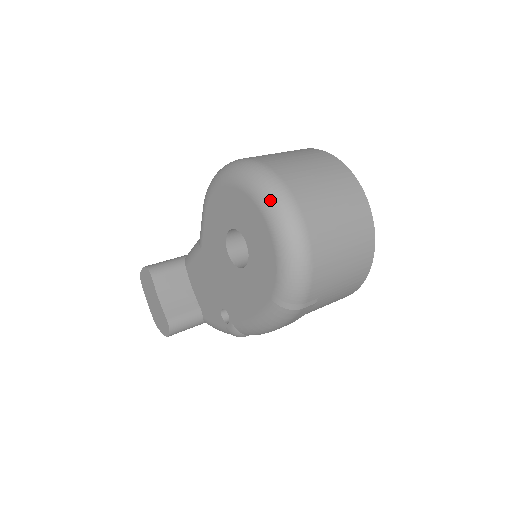
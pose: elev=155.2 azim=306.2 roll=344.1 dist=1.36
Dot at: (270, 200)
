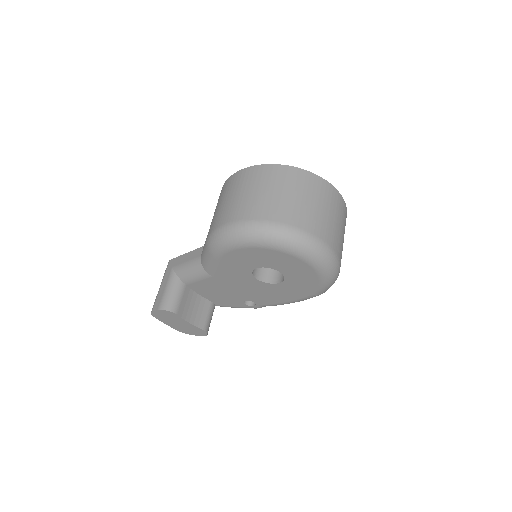
Dot at: (310, 253)
